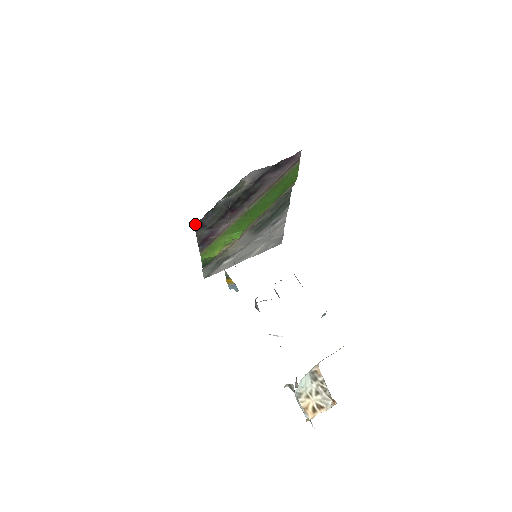
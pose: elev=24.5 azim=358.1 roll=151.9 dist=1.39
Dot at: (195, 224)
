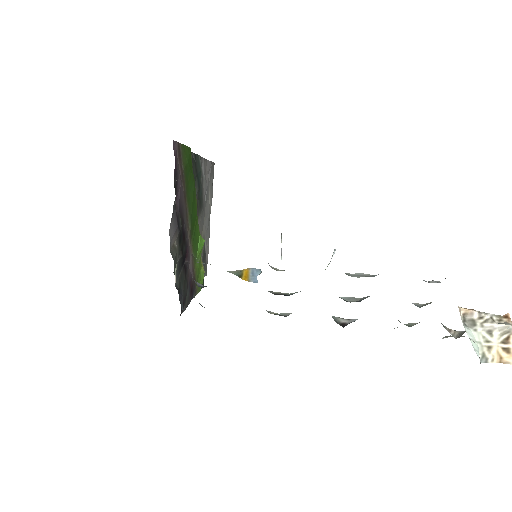
Dot at: (180, 314)
